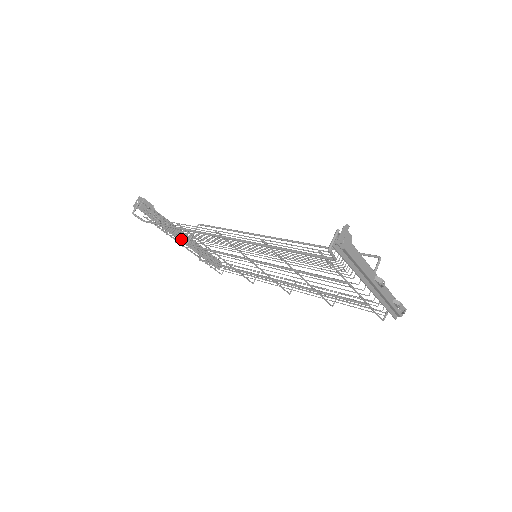
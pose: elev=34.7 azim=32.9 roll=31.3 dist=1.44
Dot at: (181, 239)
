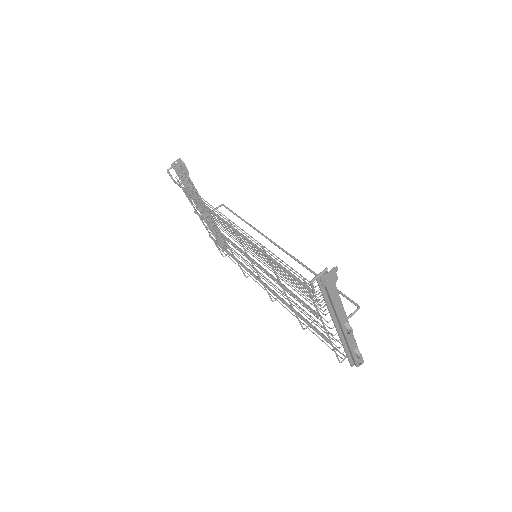
Dot at: occluded
